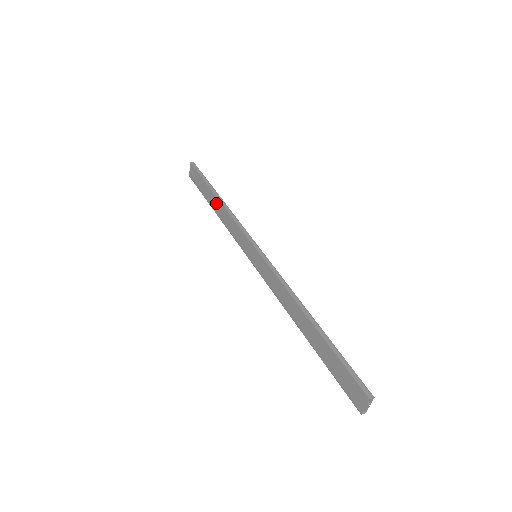
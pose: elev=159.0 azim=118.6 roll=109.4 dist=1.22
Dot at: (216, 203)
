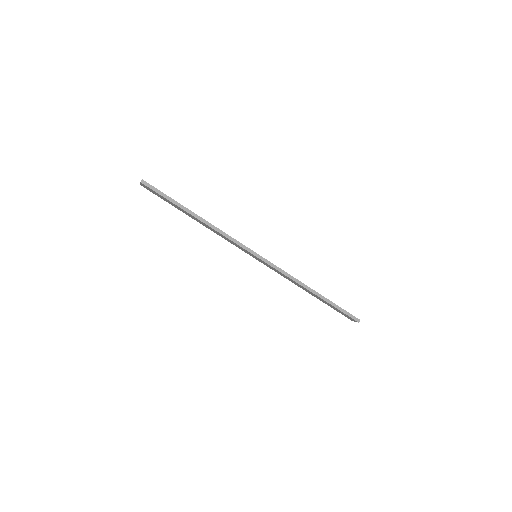
Dot at: occluded
